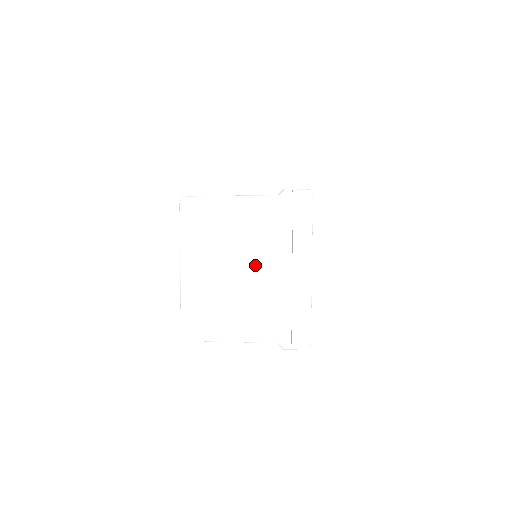
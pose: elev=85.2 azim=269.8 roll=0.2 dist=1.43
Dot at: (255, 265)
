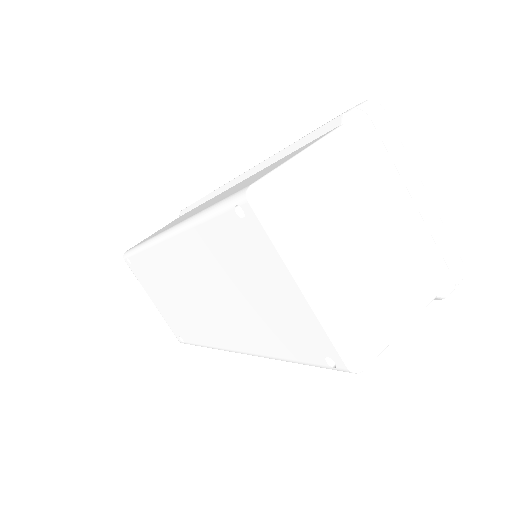
Dot at: (375, 221)
